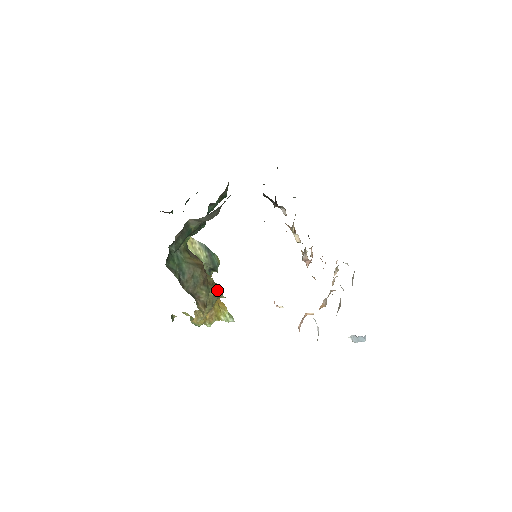
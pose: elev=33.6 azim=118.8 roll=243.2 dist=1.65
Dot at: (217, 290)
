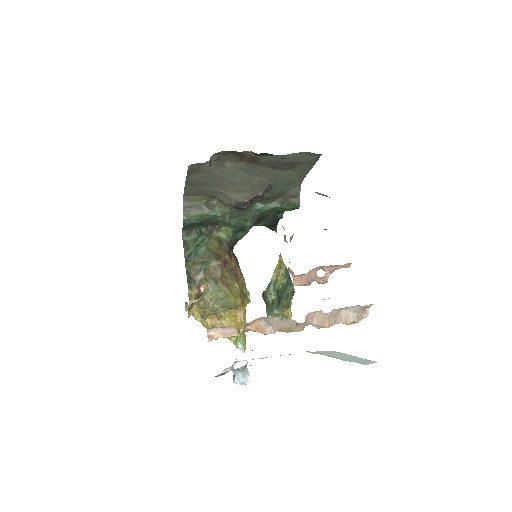
Dot at: (231, 296)
